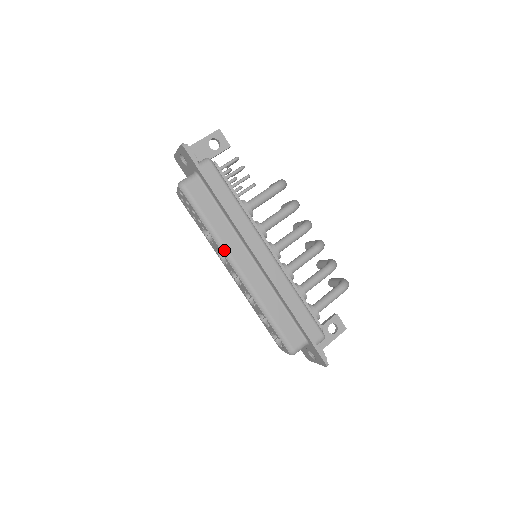
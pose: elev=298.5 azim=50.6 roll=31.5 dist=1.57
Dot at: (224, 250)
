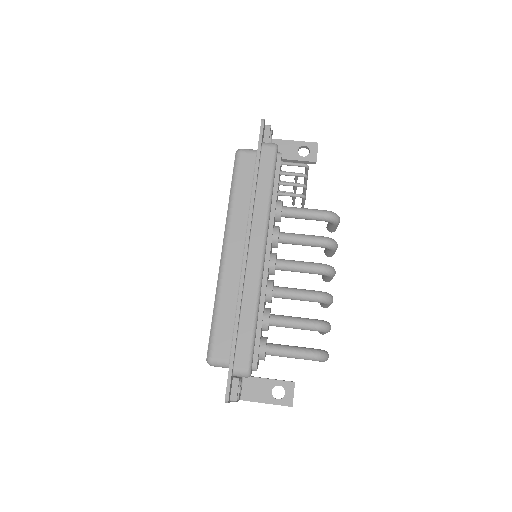
Dot at: (228, 222)
